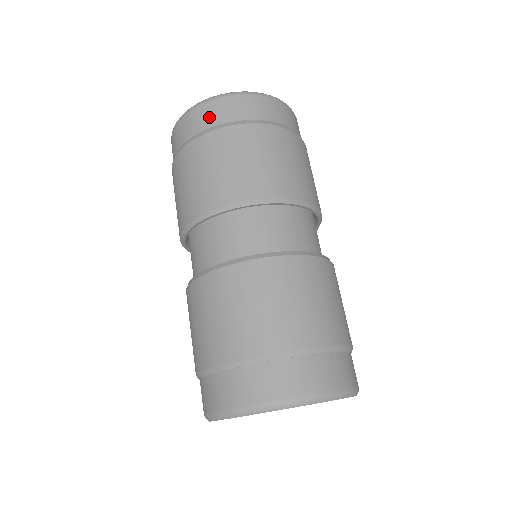
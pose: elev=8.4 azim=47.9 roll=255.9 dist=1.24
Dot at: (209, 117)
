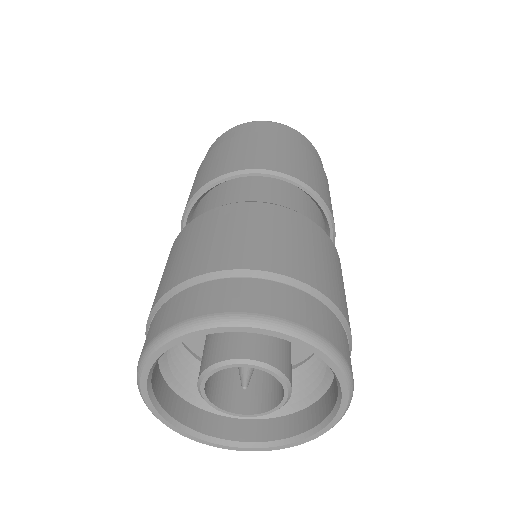
Dot at: (258, 127)
